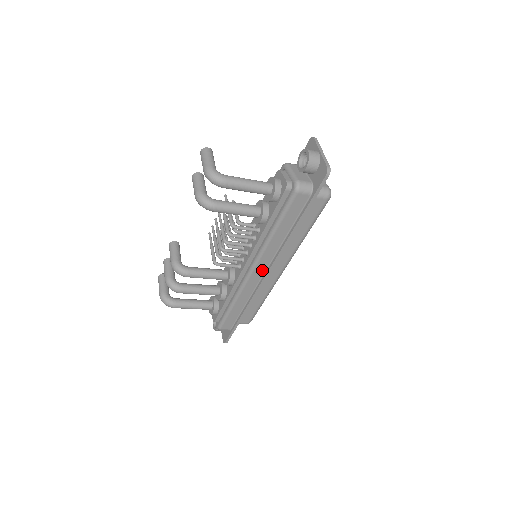
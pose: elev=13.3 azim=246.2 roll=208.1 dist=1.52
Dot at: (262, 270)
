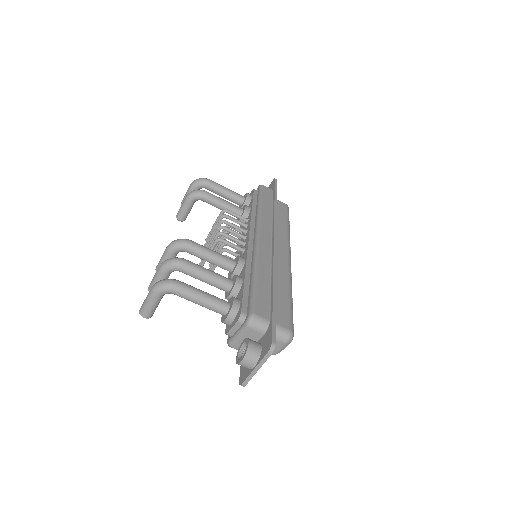
Dot at: (268, 238)
